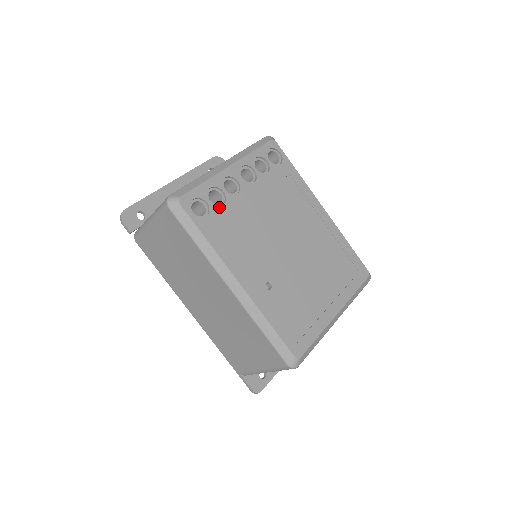
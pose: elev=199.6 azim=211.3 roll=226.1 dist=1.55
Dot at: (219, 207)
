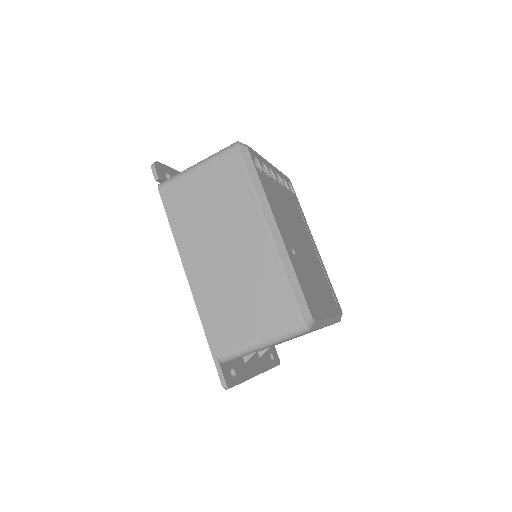
Dot at: (267, 176)
